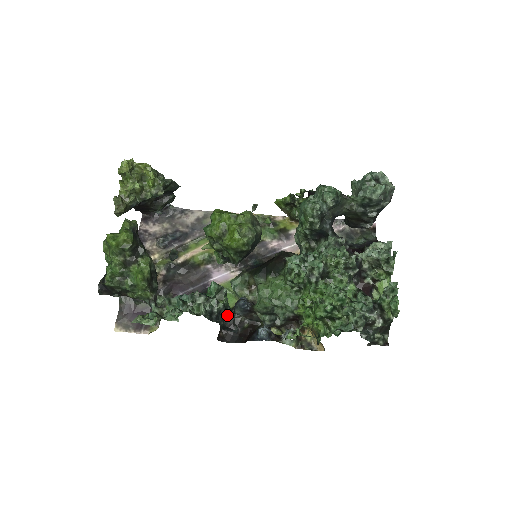
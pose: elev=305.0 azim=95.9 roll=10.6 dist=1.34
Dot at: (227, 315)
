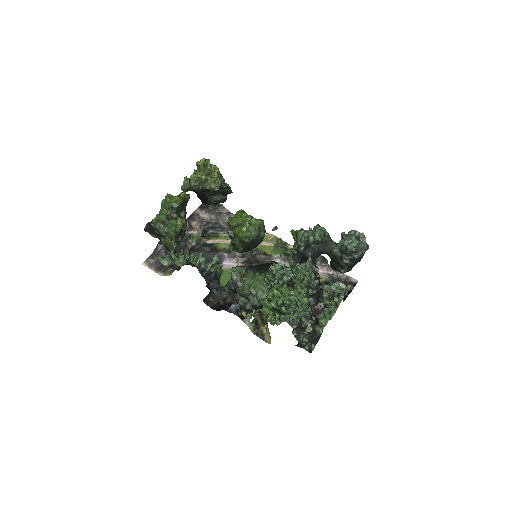
Dot at: (215, 281)
